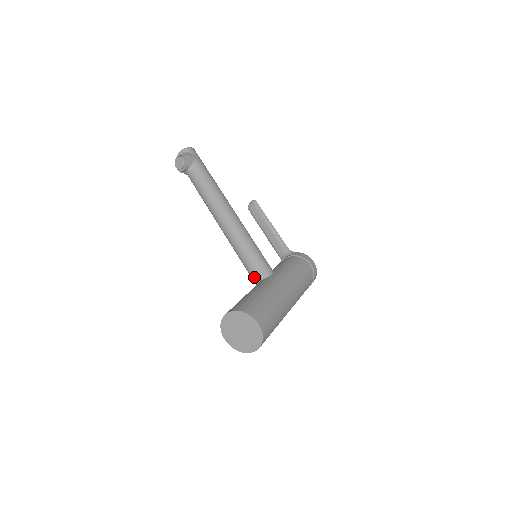
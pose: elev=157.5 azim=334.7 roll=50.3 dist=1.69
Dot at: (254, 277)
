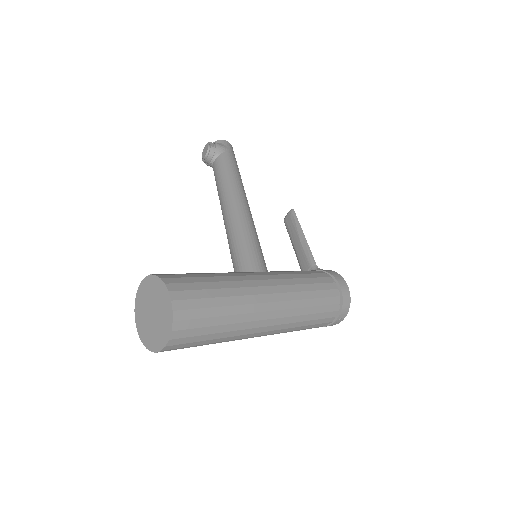
Dot at: occluded
